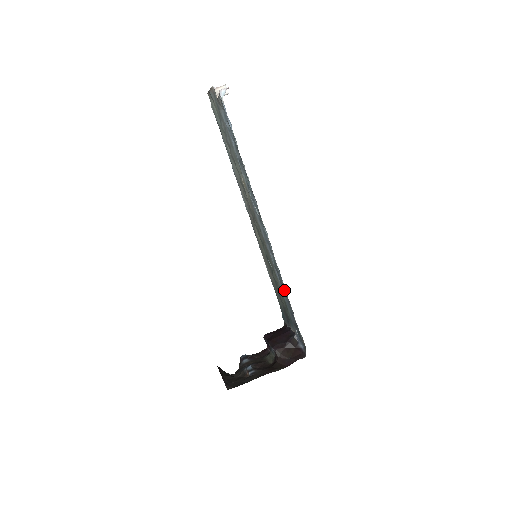
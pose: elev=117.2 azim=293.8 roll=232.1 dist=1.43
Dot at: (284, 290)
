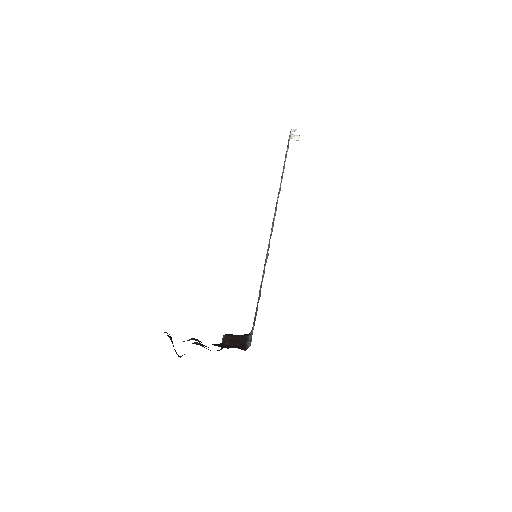
Dot at: (261, 287)
